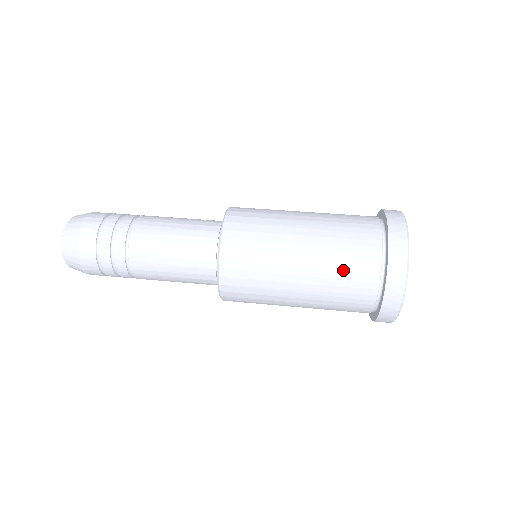
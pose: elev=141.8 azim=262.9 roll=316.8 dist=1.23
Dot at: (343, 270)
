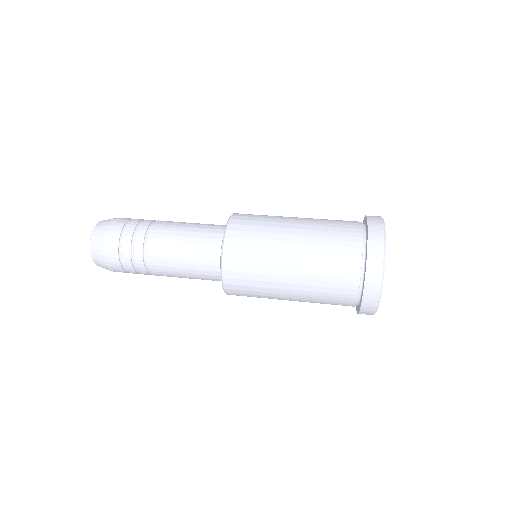
Dot at: (329, 255)
